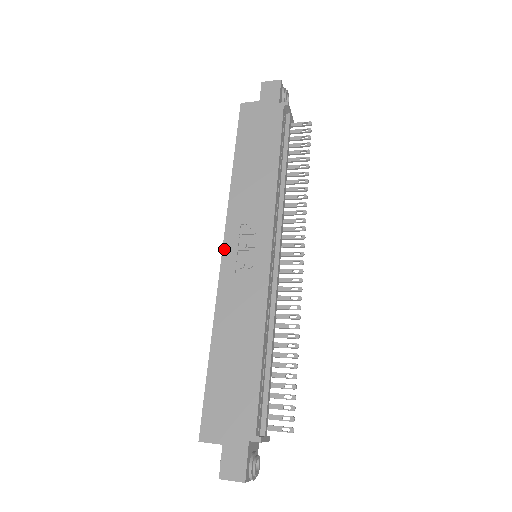
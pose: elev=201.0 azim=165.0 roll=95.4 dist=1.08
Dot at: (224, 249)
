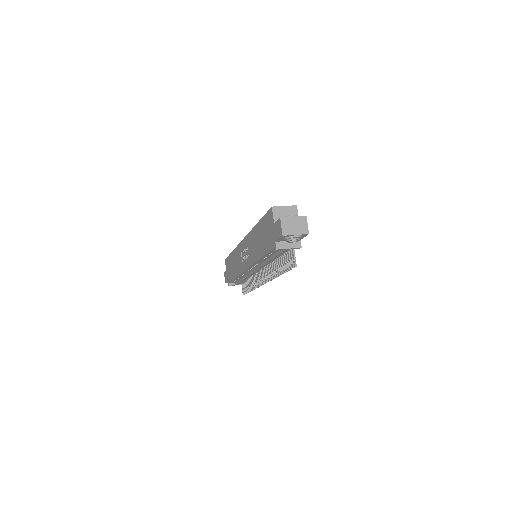
Dot at: (243, 240)
